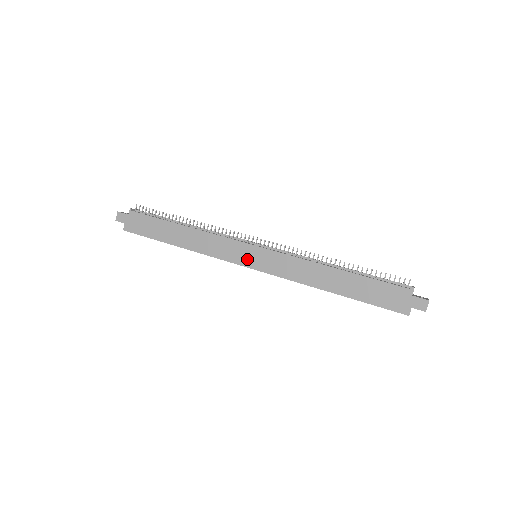
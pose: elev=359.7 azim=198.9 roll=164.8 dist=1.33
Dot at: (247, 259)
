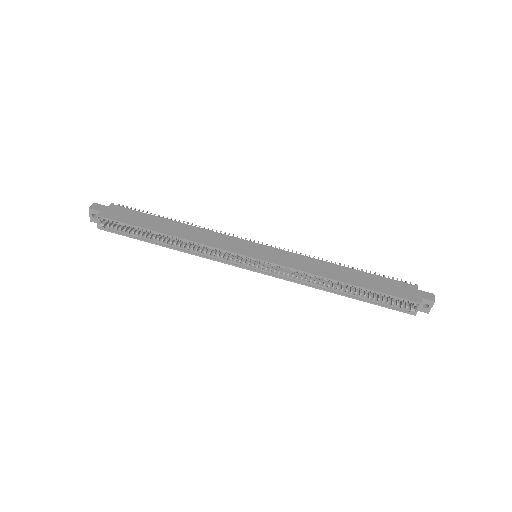
Dot at: (250, 251)
